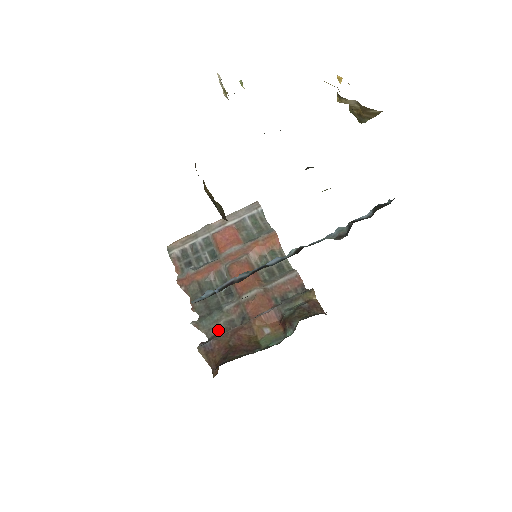
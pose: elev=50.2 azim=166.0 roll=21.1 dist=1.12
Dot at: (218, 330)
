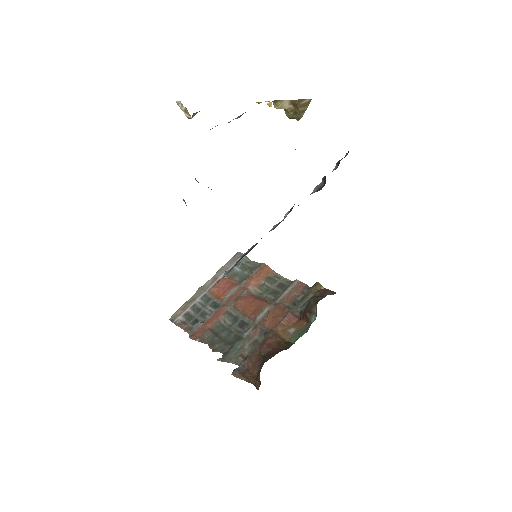
Dot at: (245, 354)
